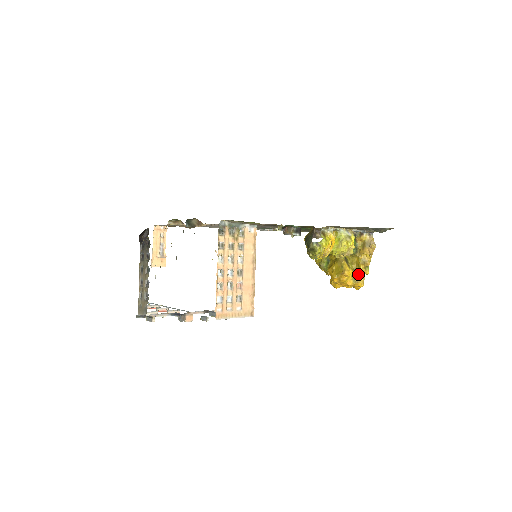
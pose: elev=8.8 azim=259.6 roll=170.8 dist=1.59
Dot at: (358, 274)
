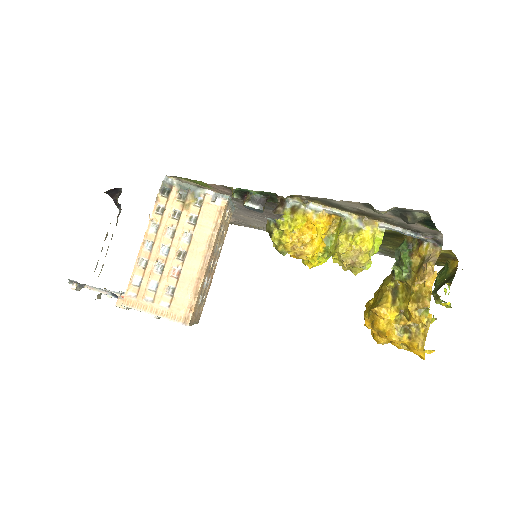
Dot at: (414, 324)
